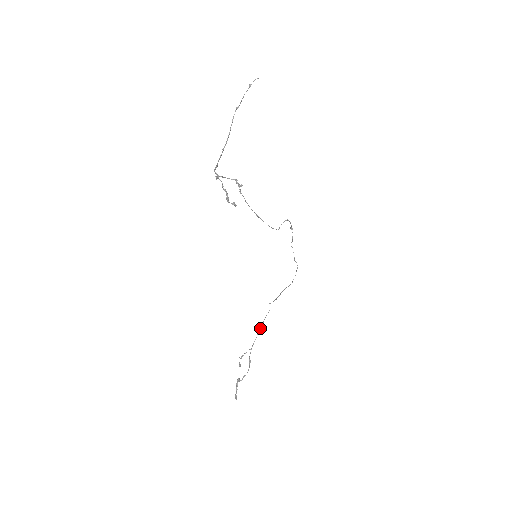
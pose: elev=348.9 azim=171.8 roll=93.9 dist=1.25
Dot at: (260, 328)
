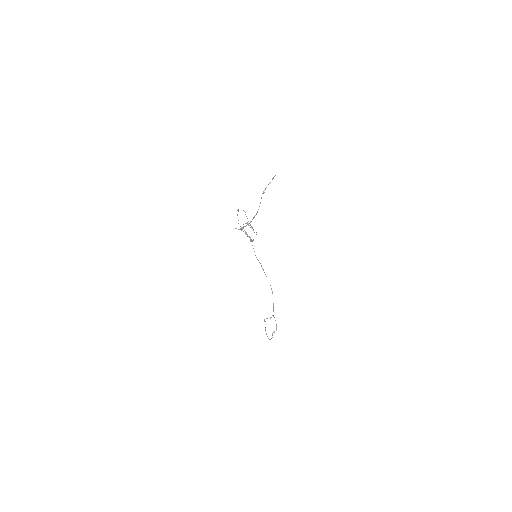
Dot at: occluded
